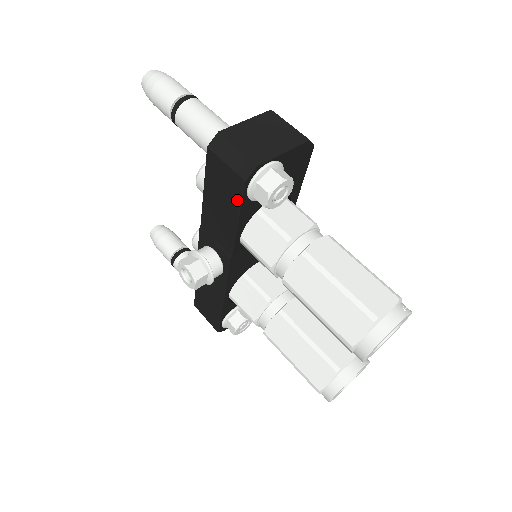
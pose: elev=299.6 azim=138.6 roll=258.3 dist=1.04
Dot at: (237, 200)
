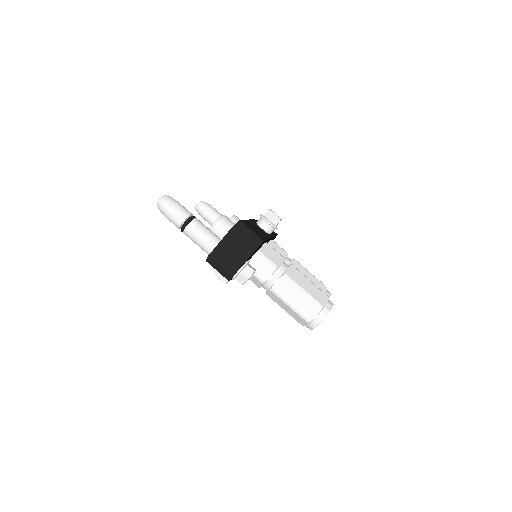
Dot at: occluded
